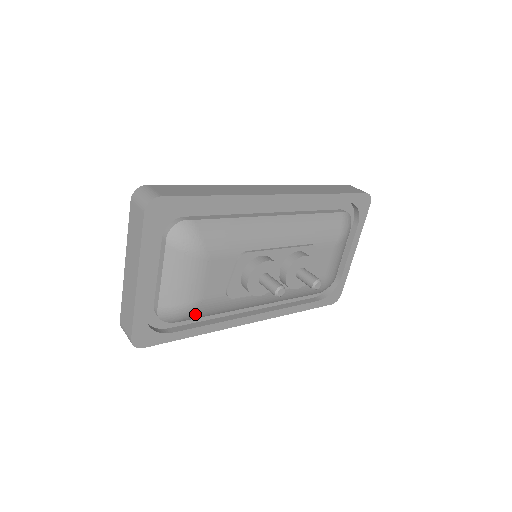
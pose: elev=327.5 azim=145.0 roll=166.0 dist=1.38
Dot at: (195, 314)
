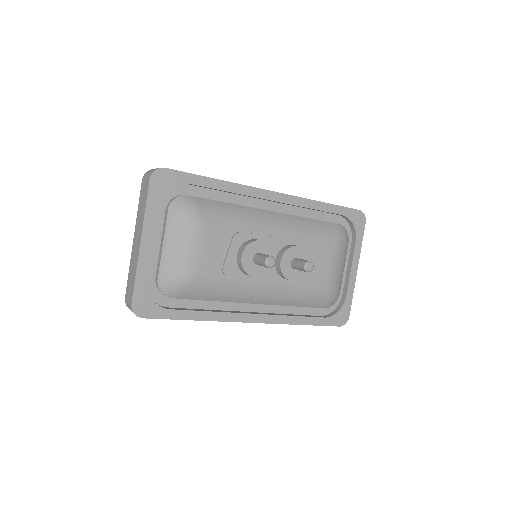
Dot at: (193, 289)
